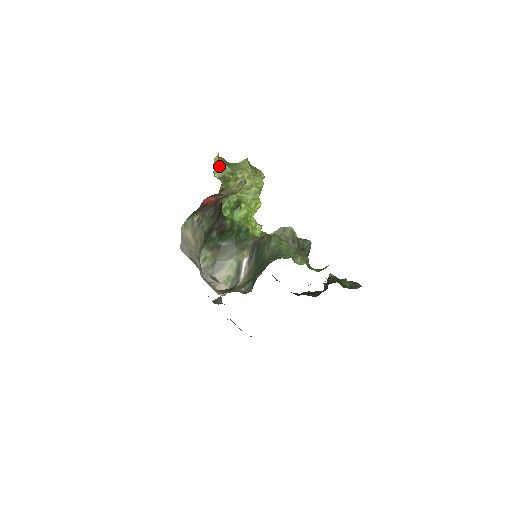
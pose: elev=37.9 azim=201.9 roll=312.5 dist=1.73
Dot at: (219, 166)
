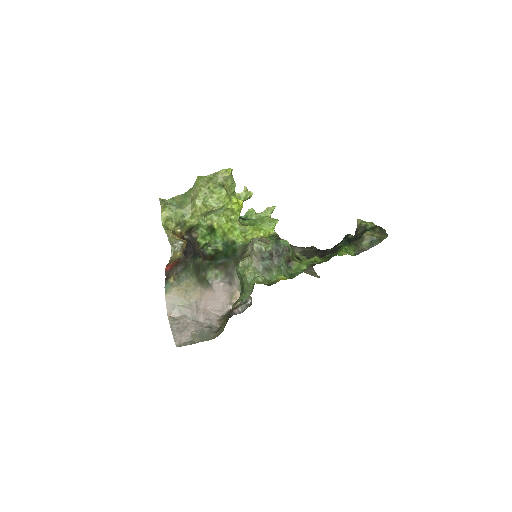
Dot at: (170, 217)
